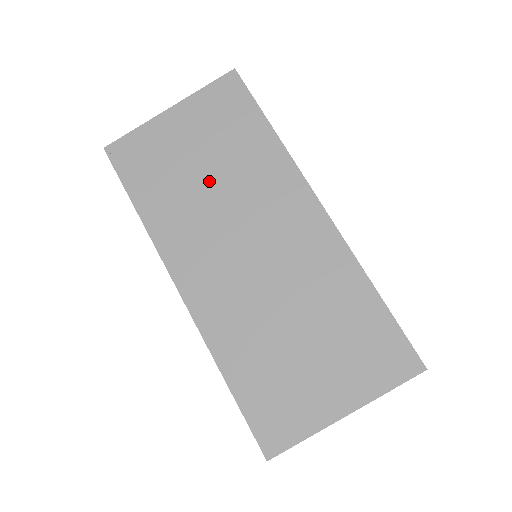
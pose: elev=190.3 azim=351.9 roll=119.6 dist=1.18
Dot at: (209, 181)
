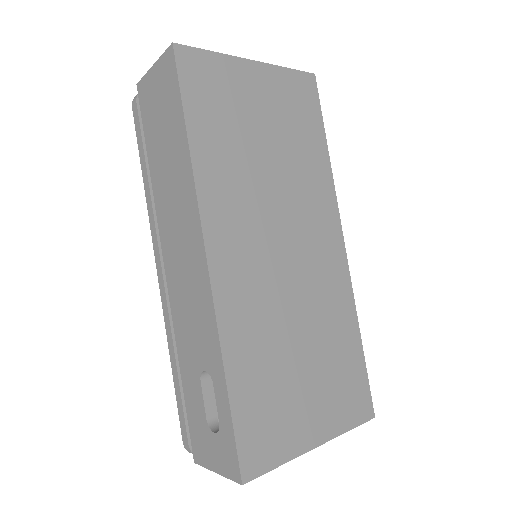
Dot at: (268, 160)
